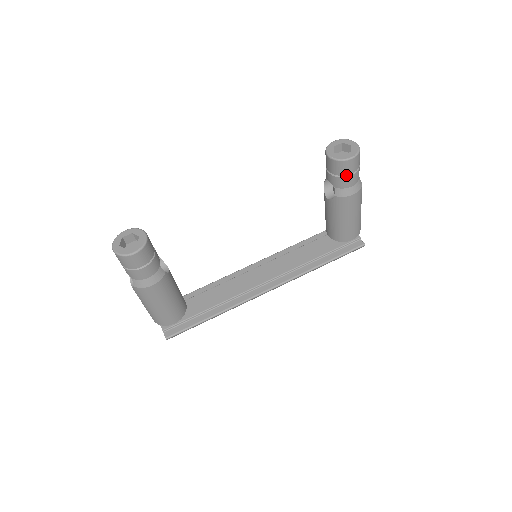
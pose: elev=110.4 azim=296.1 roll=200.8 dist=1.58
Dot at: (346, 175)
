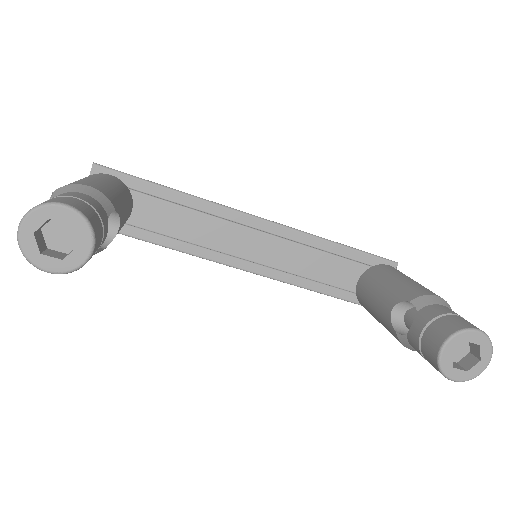
Dot at: occluded
